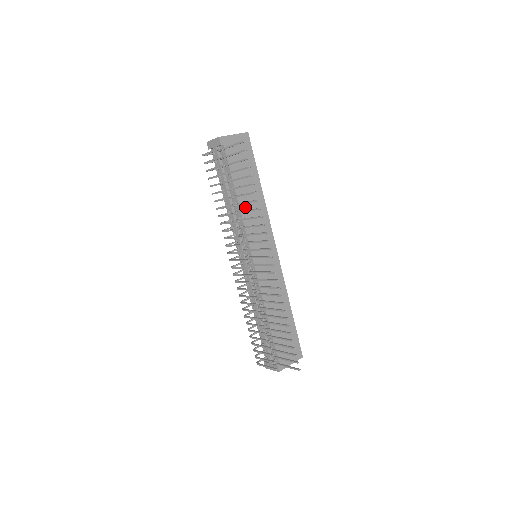
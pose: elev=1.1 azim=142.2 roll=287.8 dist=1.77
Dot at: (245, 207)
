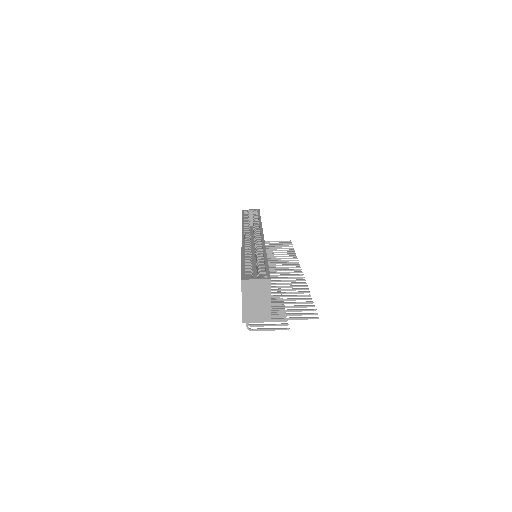
Dot at: occluded
